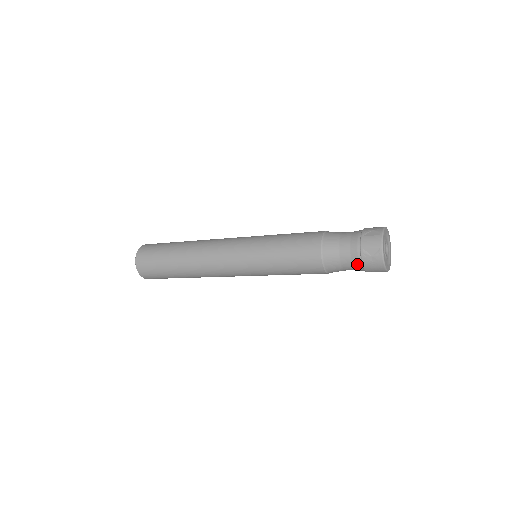
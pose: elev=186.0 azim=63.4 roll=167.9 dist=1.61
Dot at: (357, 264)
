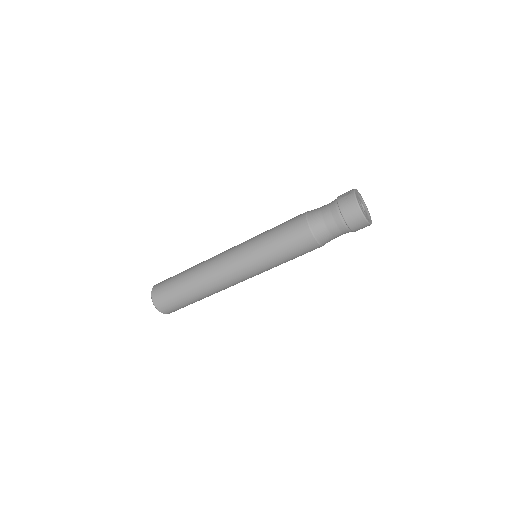
Dot at: (335, 209)
